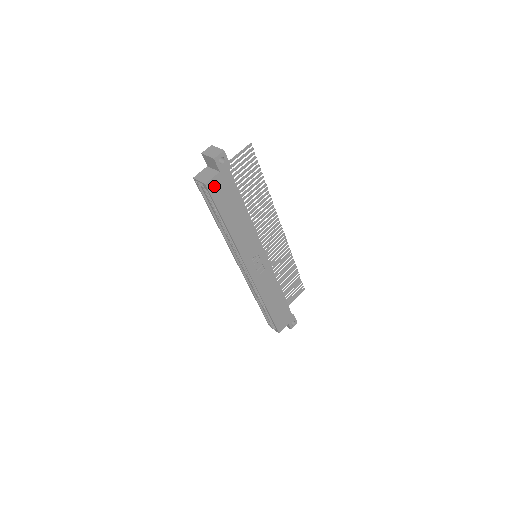
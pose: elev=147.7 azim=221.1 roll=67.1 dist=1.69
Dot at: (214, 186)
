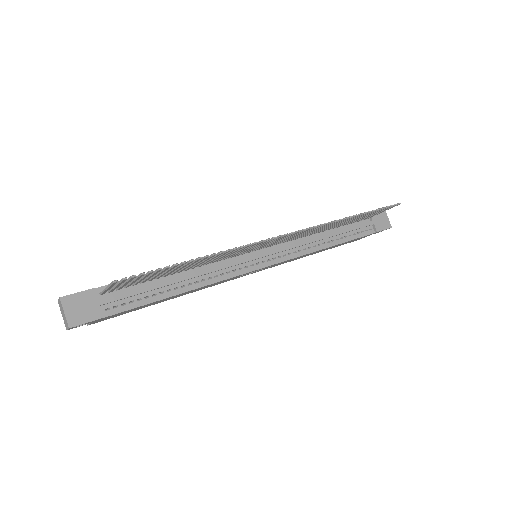
Dot at: (101, 320)
